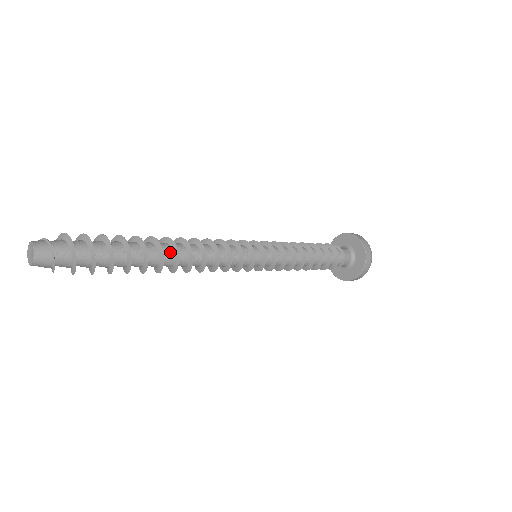
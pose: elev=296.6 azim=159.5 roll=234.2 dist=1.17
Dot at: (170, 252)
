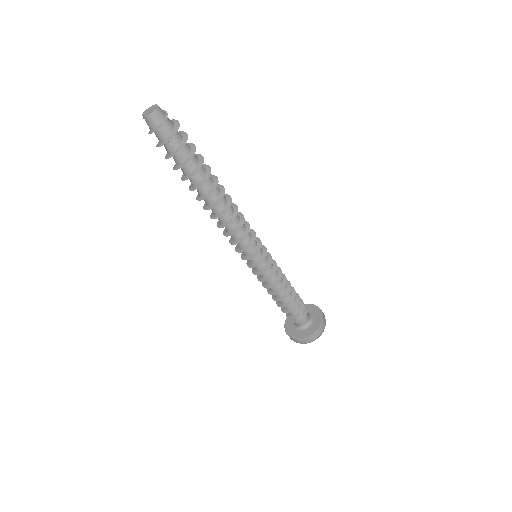
Dot at: (218, 192)
